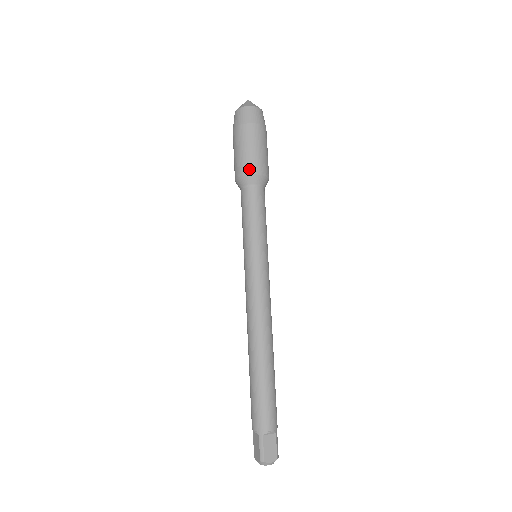
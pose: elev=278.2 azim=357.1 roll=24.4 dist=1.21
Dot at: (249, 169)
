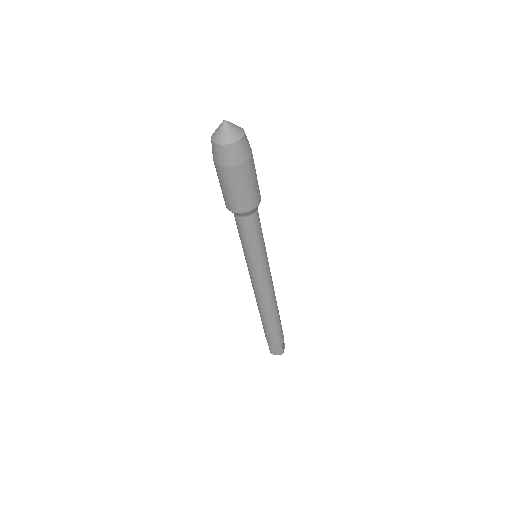
Dot at: (255, 203)
